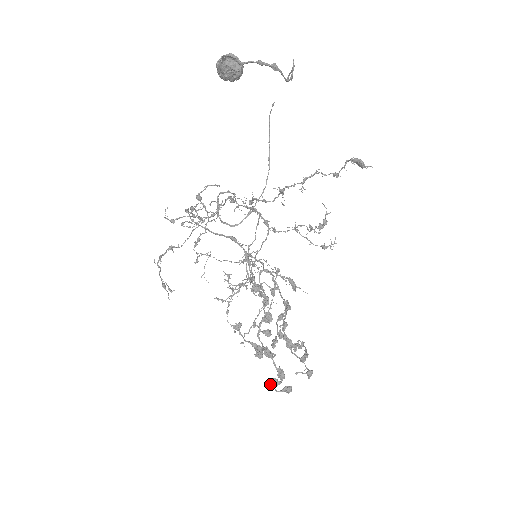
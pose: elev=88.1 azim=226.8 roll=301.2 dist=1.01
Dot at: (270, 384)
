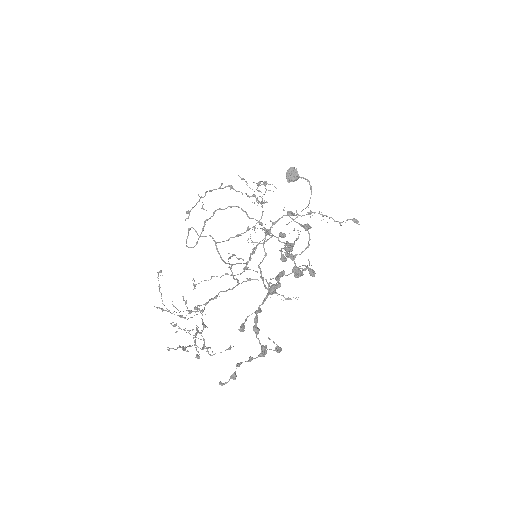
Dot at: (294, 267)
